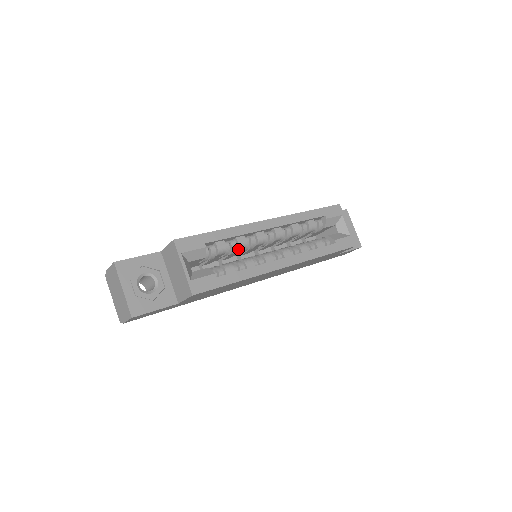
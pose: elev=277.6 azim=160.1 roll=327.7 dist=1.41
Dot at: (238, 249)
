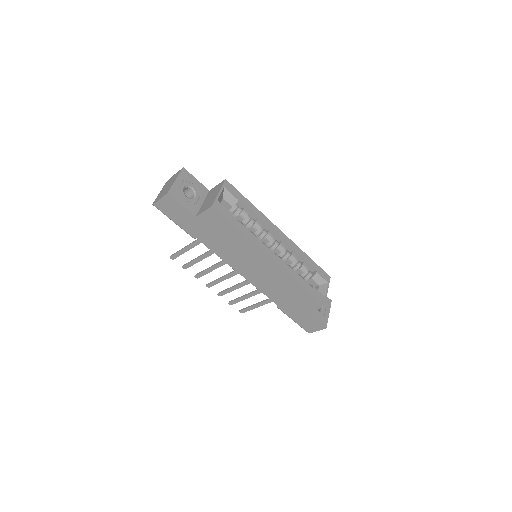
Dot at: (253, 226)
